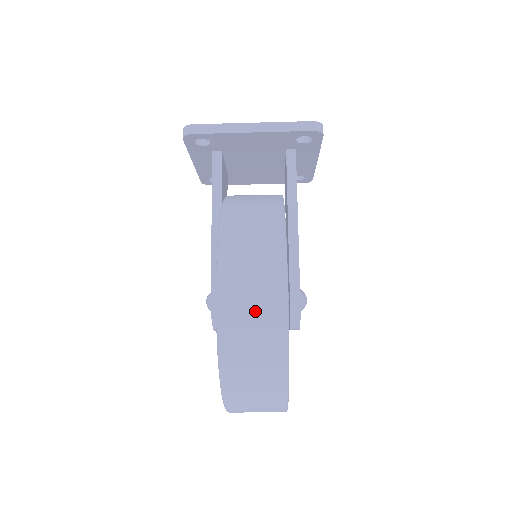
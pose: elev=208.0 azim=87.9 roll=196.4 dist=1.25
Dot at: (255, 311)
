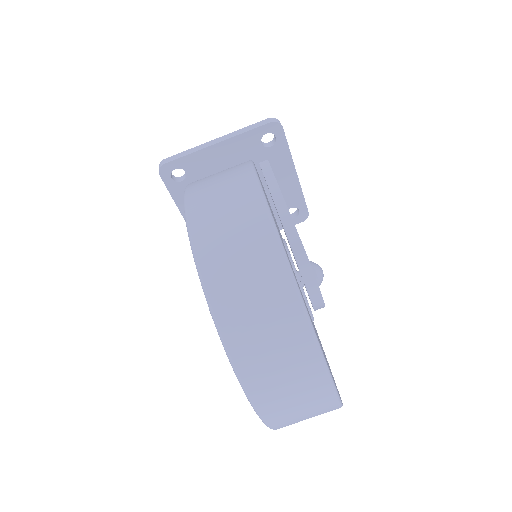
Dot at: (228, 210)
